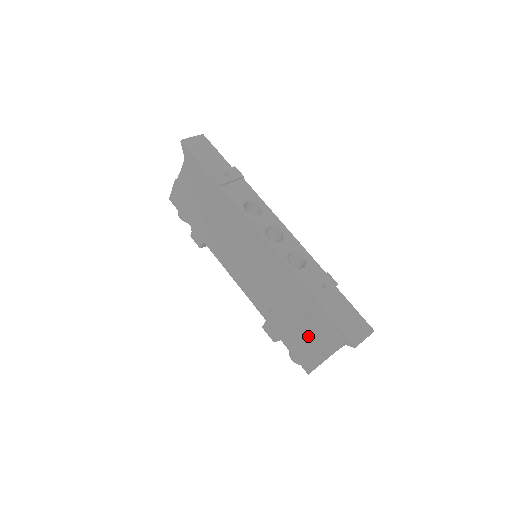
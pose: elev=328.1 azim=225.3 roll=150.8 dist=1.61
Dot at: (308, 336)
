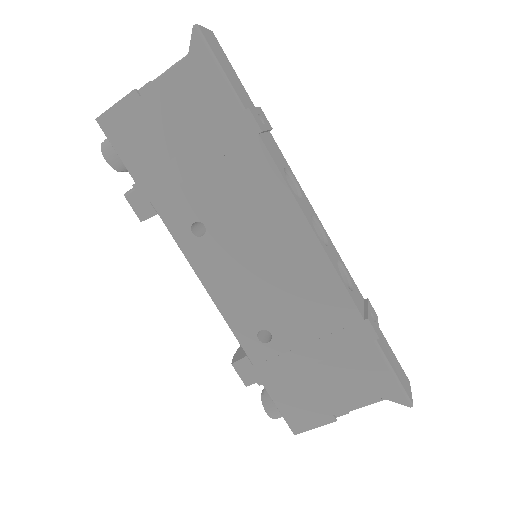
Dot at: (328, 385)
